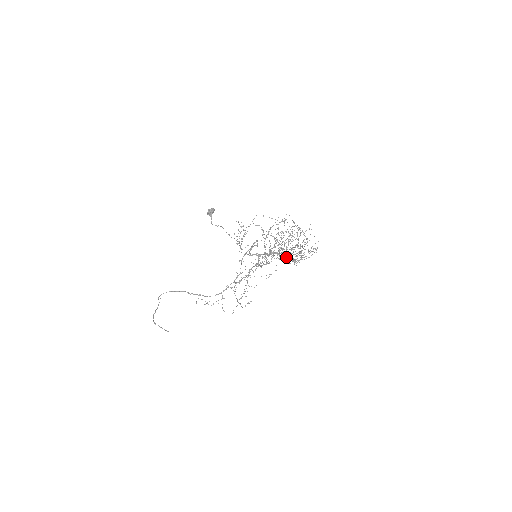
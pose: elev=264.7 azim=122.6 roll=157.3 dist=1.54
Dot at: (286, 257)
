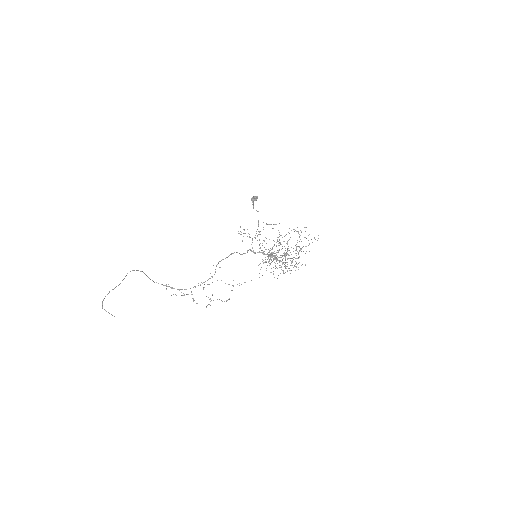
Dot at: (285, 262)
